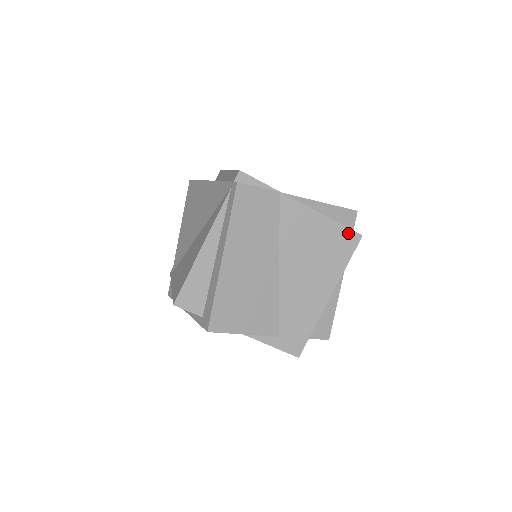
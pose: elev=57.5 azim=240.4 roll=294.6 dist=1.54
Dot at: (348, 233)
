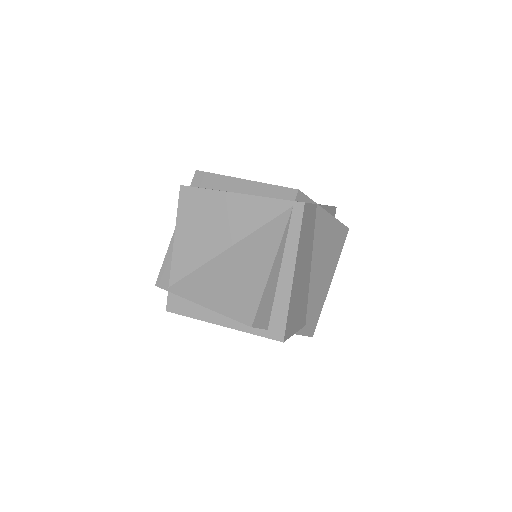
Dot at: (344, 229)
